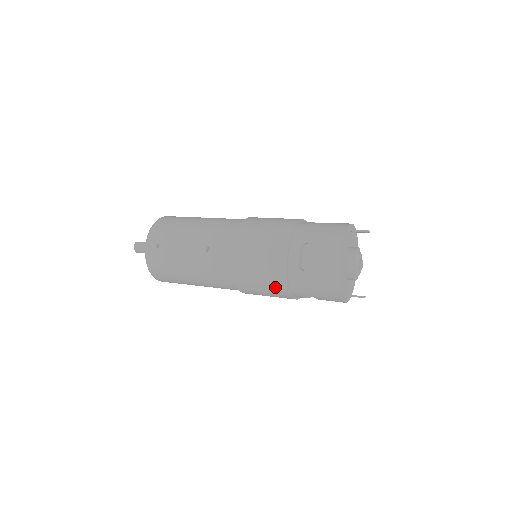
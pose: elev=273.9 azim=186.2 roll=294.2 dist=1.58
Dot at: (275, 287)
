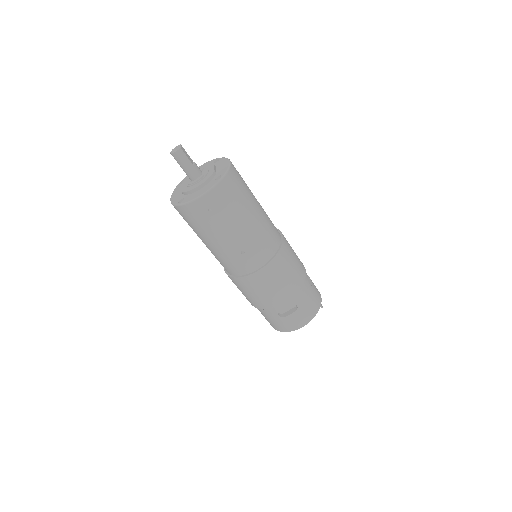
Dot at: (252, 301)
